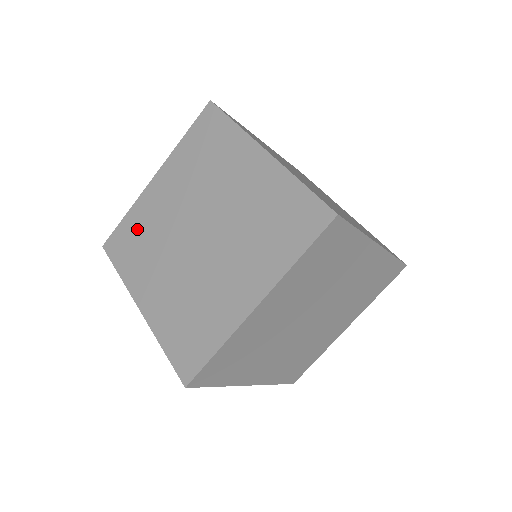
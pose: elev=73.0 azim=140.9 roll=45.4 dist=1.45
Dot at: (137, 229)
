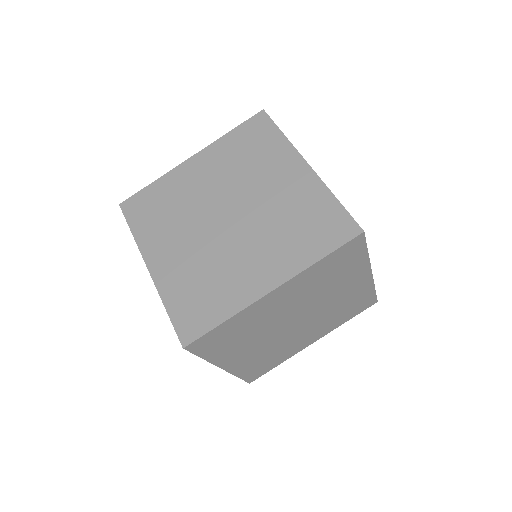
Dot at: (162, 198)
